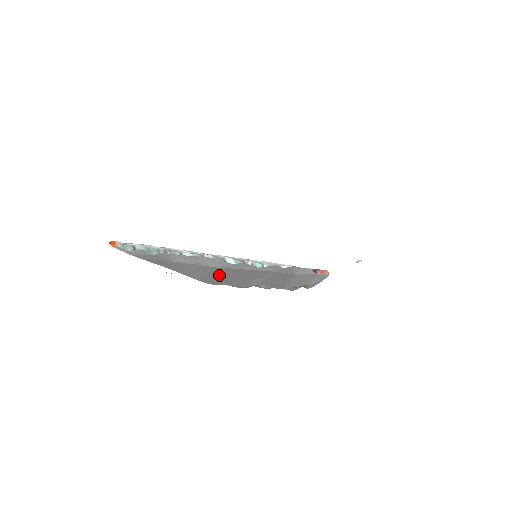
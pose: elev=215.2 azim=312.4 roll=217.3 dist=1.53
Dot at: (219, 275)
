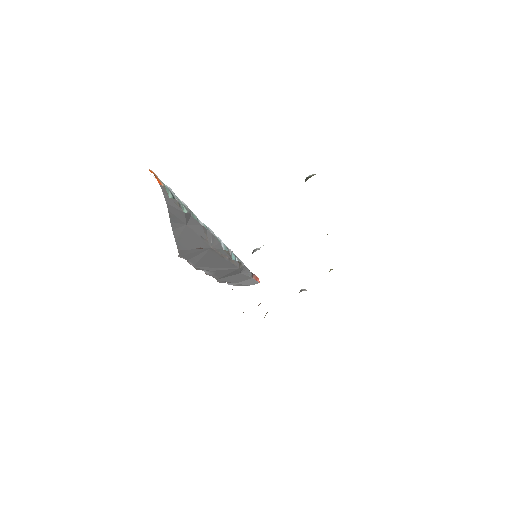
Dot at: (200, 253)
